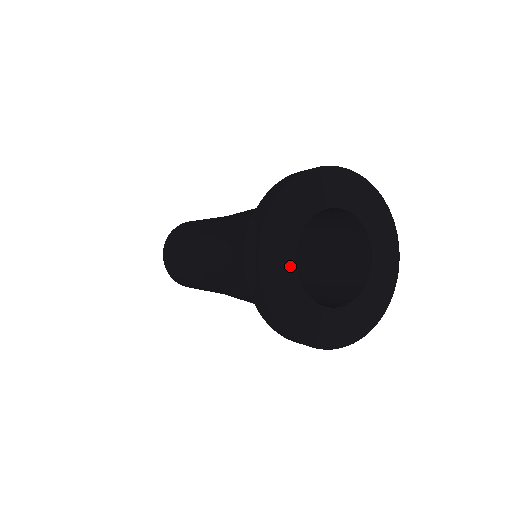
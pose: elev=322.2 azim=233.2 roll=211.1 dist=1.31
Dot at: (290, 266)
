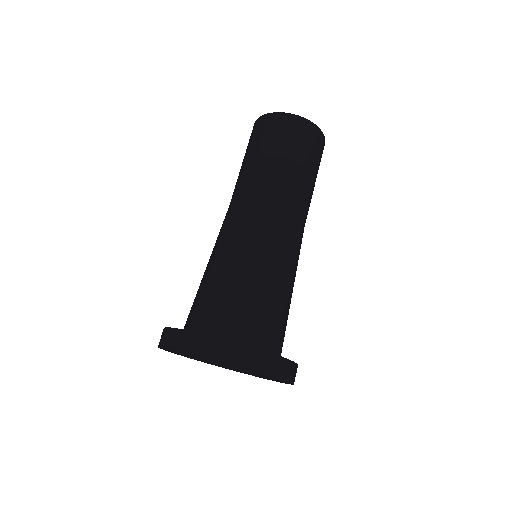
Dot at: (184, 354)
